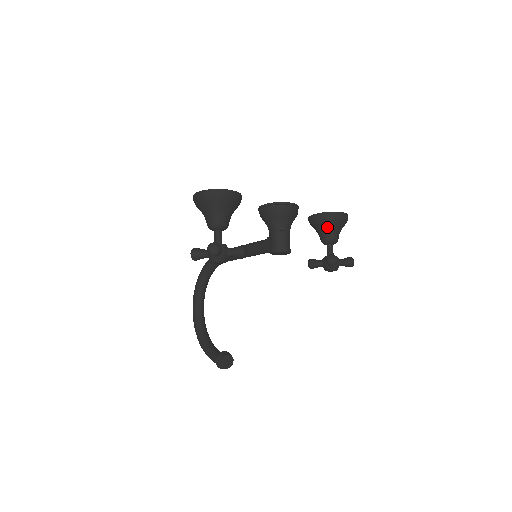
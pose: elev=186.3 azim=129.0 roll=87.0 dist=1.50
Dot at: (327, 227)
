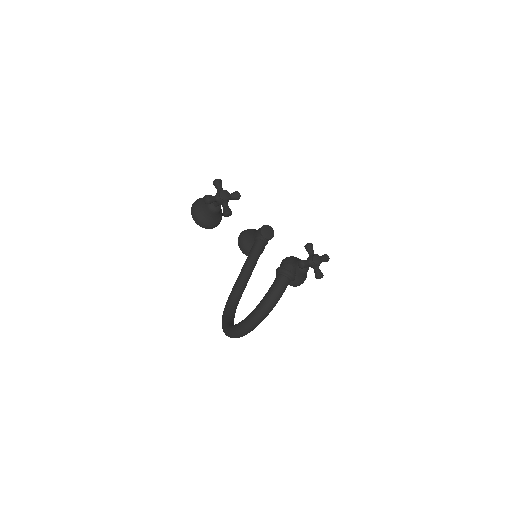
Dot at: (294, 260)
